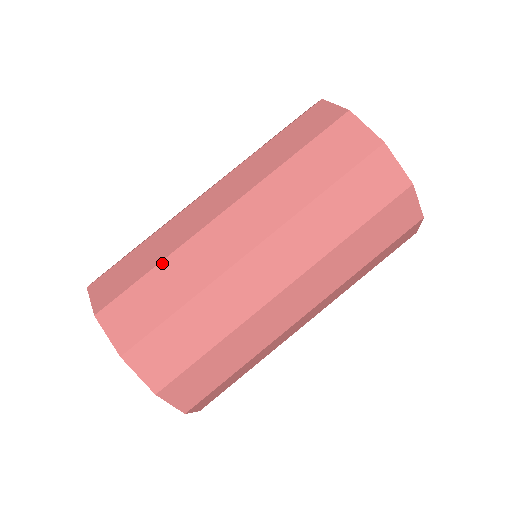
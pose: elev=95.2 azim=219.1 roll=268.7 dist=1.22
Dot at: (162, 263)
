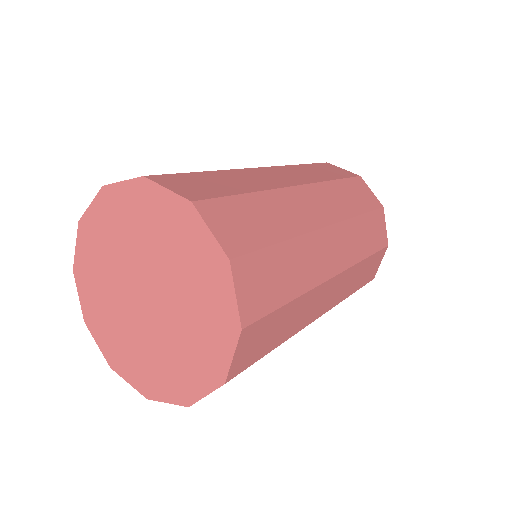
Dot at: (258, 193)
